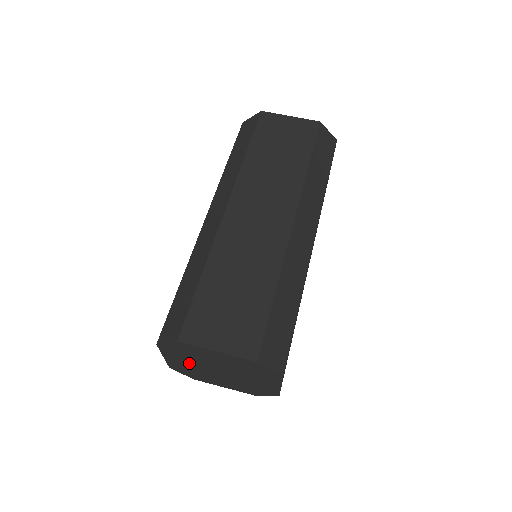
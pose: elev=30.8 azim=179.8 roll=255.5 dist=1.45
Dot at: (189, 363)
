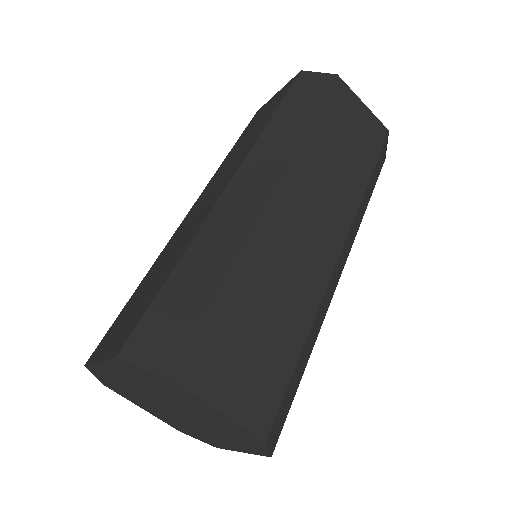
Dot at: (134, 384)
